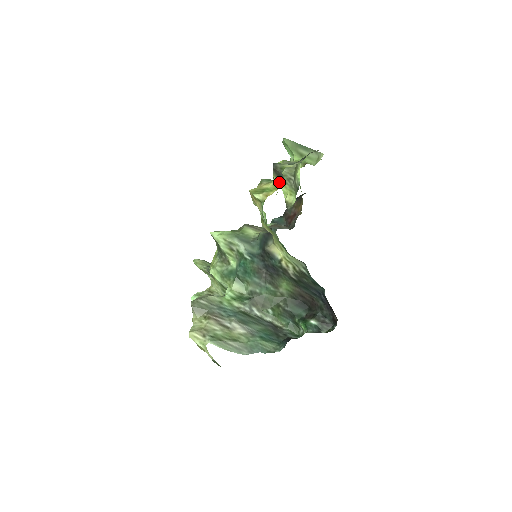
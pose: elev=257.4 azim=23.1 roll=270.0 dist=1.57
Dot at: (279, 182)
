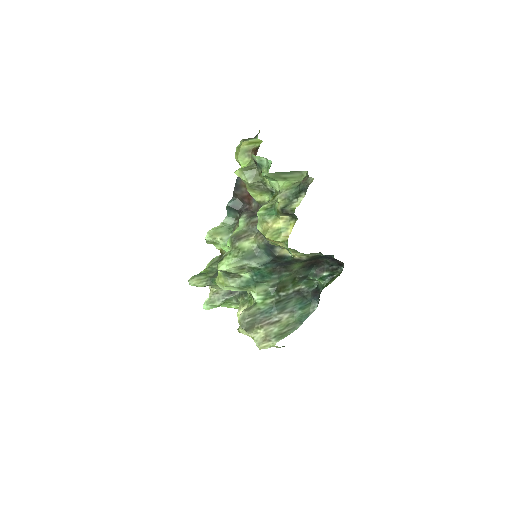
Dot at: (287, 217)
